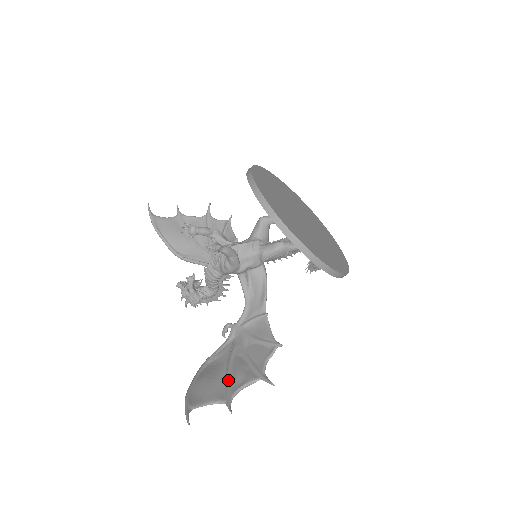
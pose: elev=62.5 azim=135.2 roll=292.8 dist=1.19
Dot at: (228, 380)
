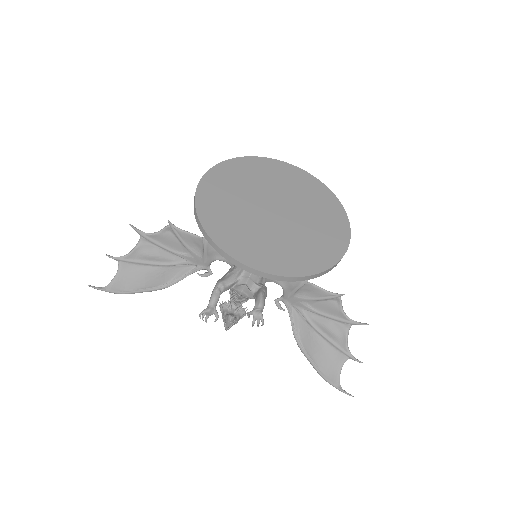
Dot at: (331, 342)
